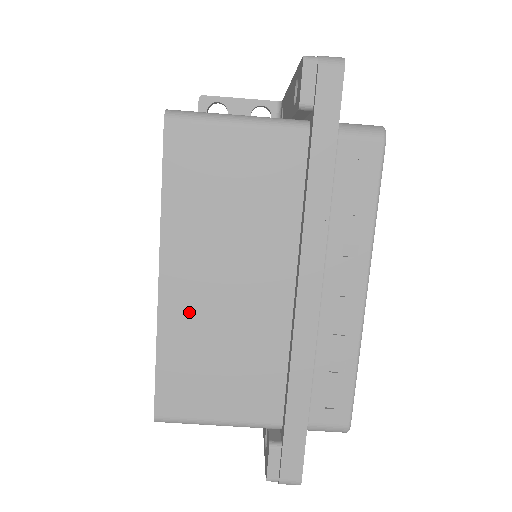
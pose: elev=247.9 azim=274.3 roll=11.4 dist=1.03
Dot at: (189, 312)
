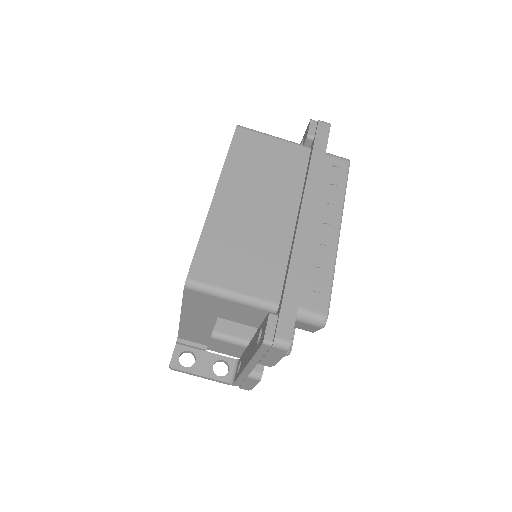
Dot at: (228, 217)
